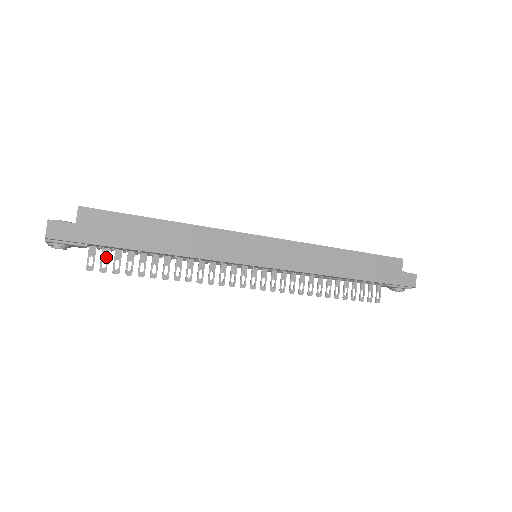
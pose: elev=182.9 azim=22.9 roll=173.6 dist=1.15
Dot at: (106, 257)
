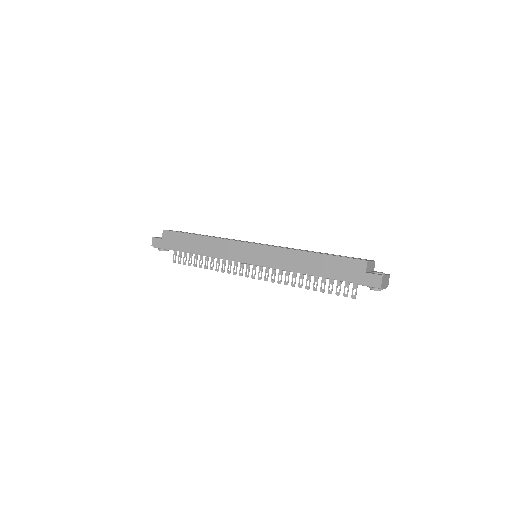
Dot at: (180, 255)
